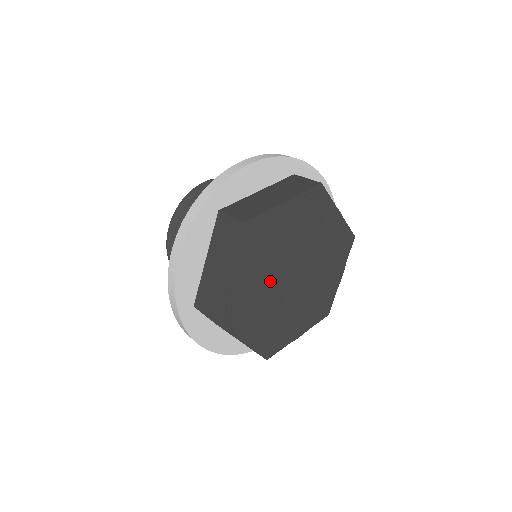
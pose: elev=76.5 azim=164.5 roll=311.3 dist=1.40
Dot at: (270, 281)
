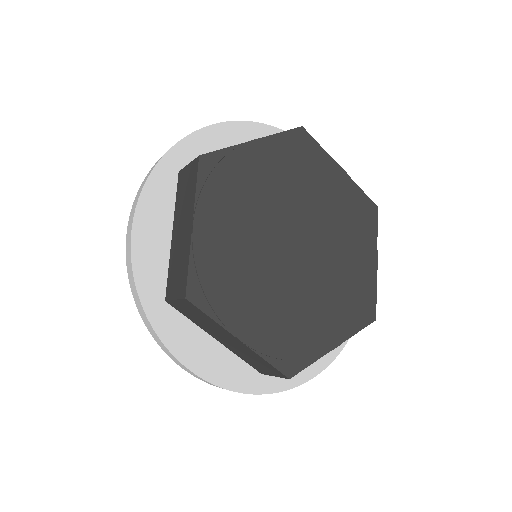
Dot at: (261, 246)
